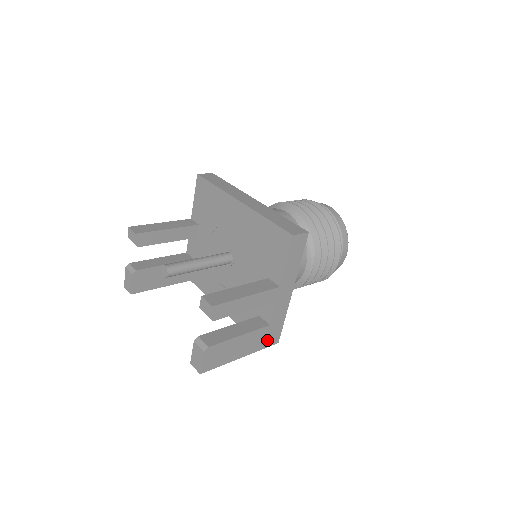
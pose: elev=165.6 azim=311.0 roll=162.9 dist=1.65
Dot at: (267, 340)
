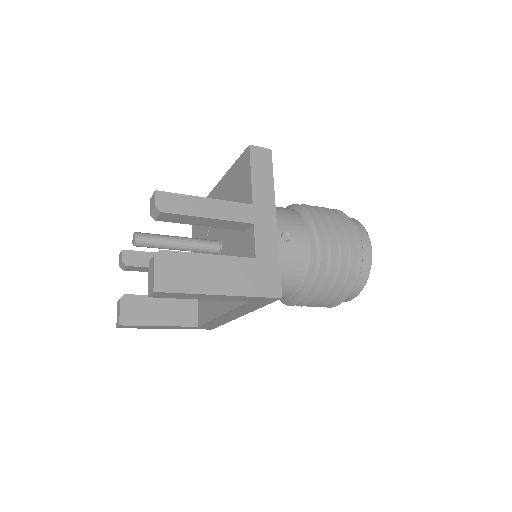
Dot at: (259, 284)
